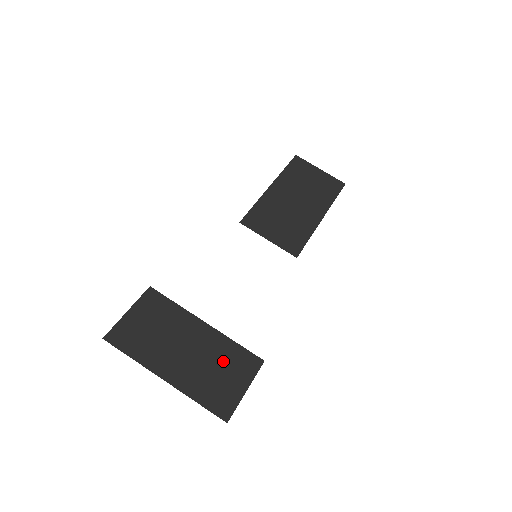
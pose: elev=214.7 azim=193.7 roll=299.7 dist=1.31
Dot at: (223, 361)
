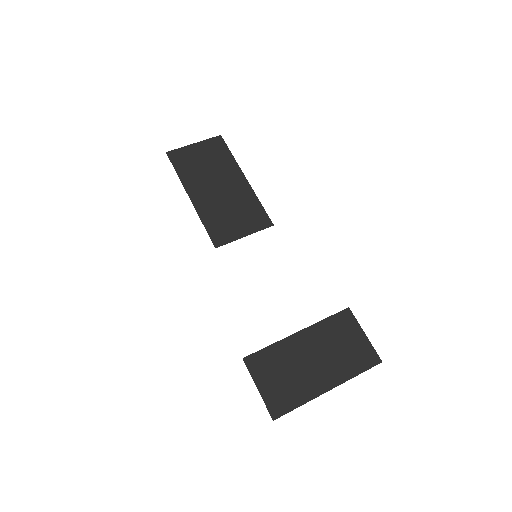
Dot at: (335, 338)
